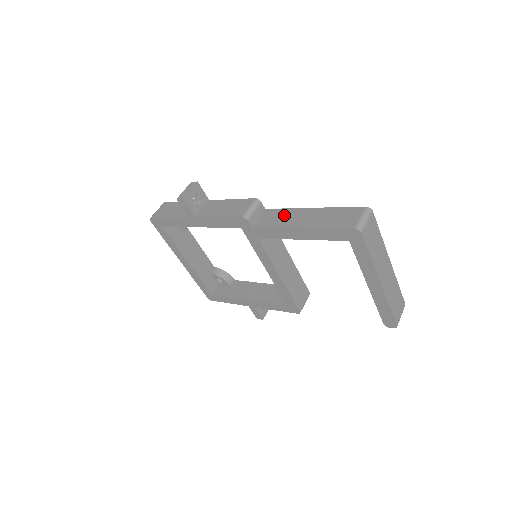
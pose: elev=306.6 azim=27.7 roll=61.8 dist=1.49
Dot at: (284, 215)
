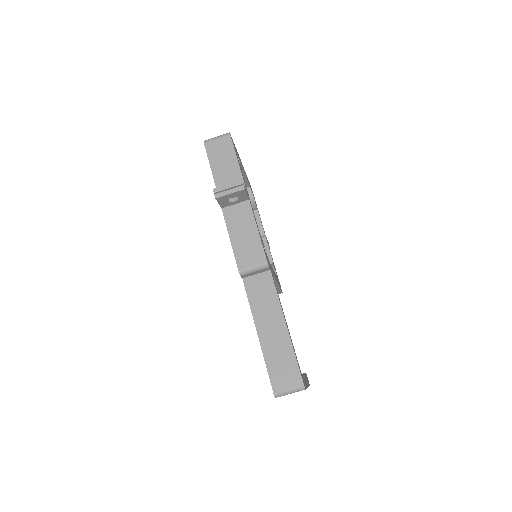
Dot at: (268, 302)
